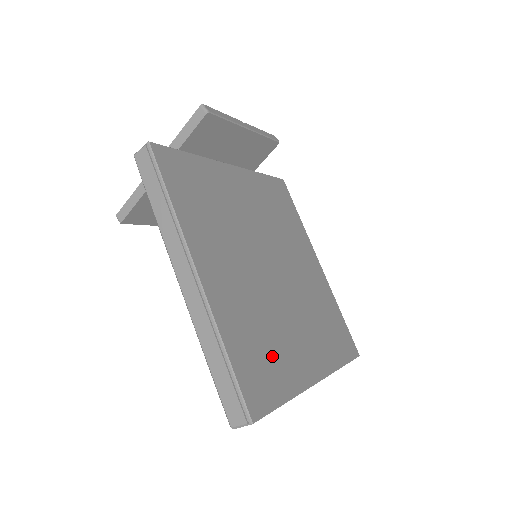
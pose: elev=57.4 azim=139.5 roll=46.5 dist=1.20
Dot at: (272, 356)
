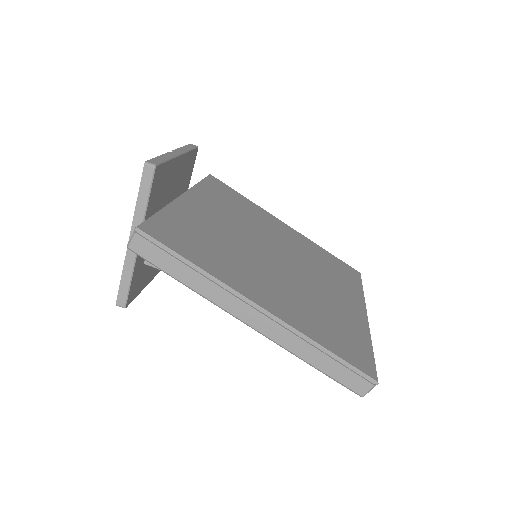
Dot at: (339, 324)
